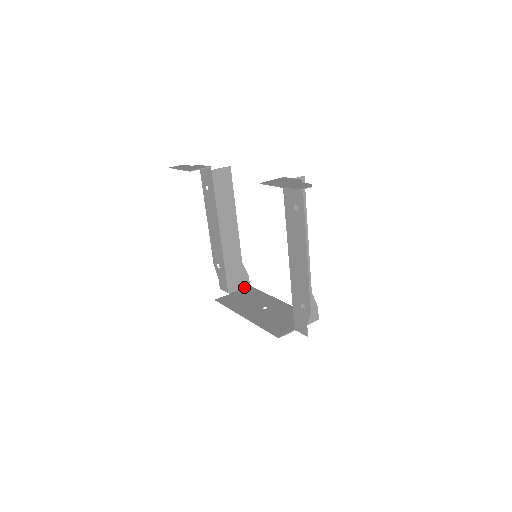
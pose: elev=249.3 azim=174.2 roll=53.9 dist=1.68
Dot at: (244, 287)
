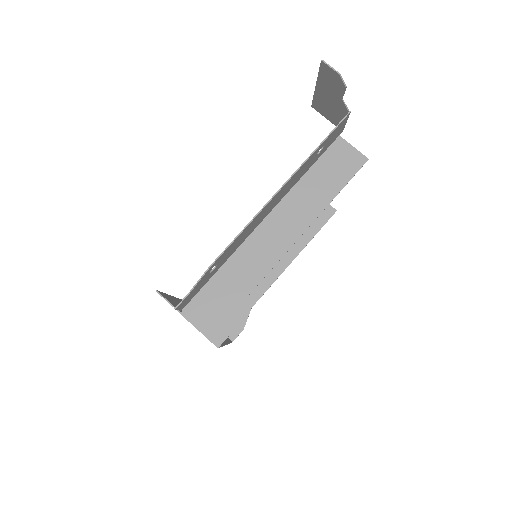
Dot at: occluded
